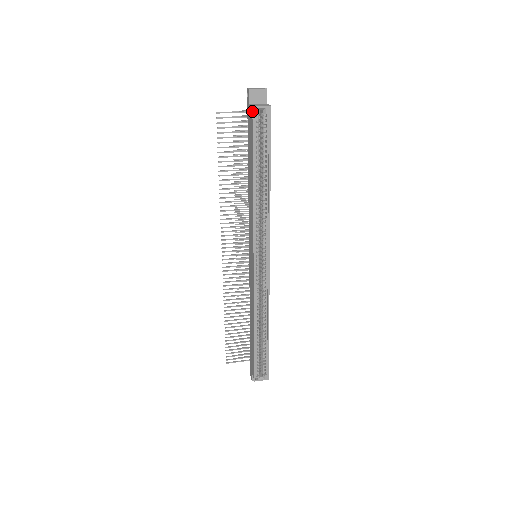
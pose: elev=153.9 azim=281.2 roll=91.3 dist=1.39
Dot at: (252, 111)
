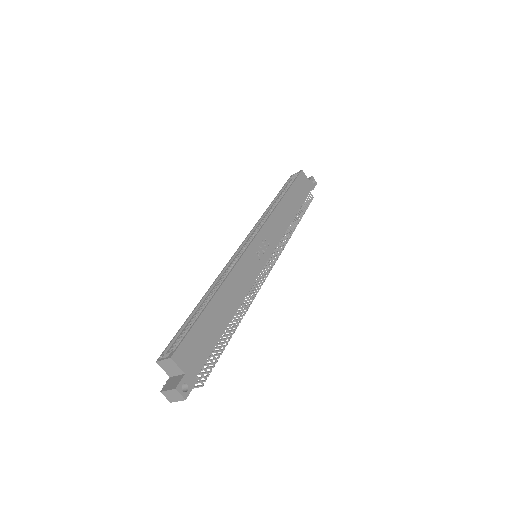
Dot at: (290, 177)
